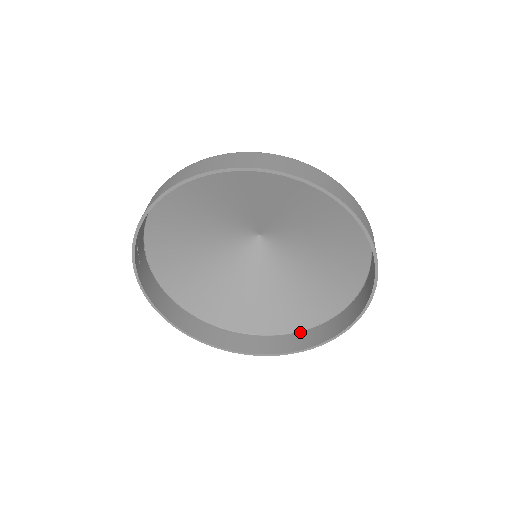
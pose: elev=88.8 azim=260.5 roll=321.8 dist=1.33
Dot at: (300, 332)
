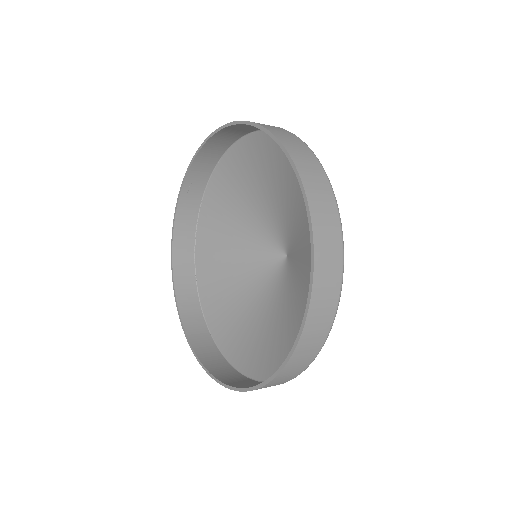
Dot at: (249, 378)
